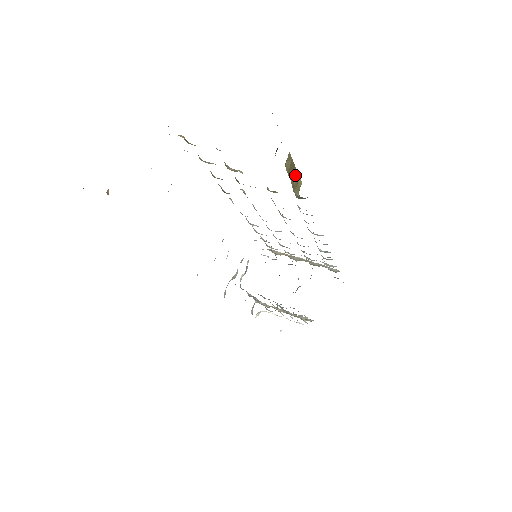
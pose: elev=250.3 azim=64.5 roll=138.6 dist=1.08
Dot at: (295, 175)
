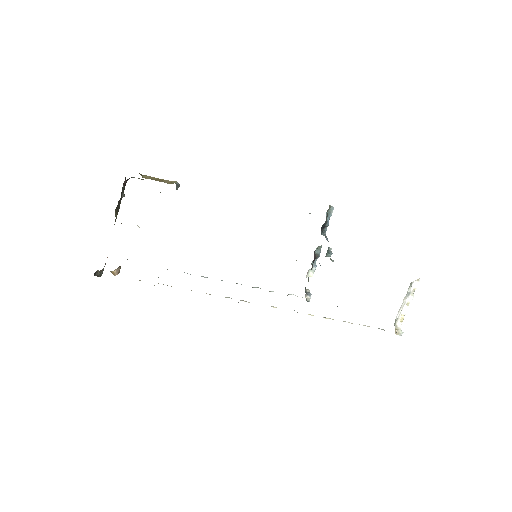
Dot at: (164, 181)
